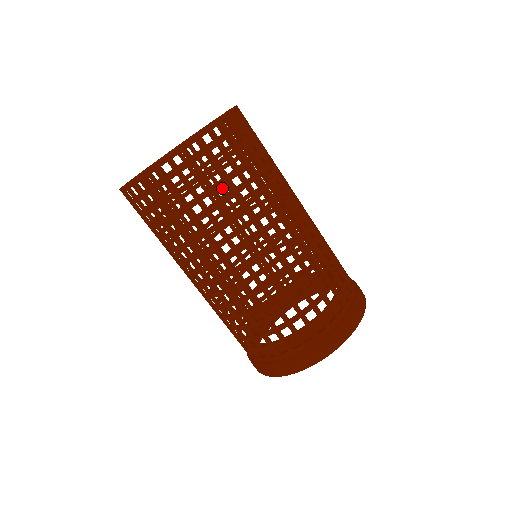
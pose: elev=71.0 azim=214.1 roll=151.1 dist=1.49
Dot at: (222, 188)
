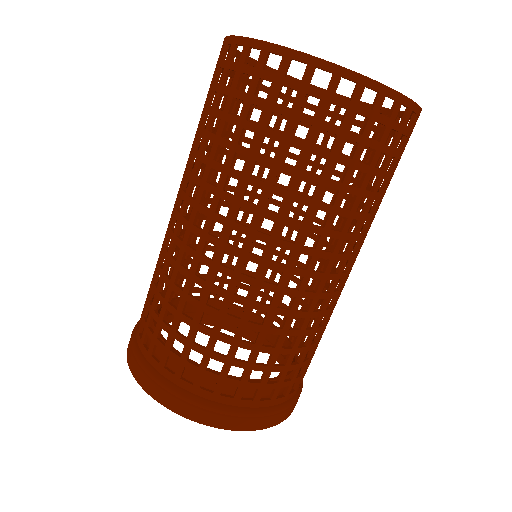
Dot at: (331, 176)
